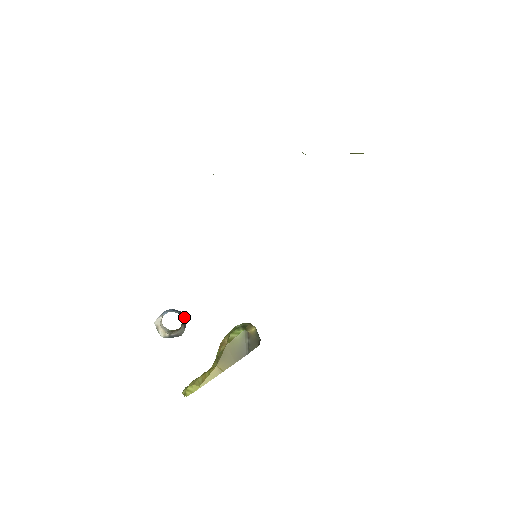
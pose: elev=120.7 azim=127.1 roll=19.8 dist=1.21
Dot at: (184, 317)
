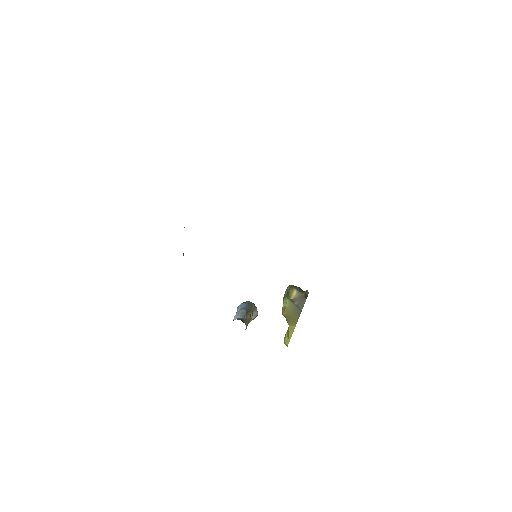
Dot at: (251, 304)
